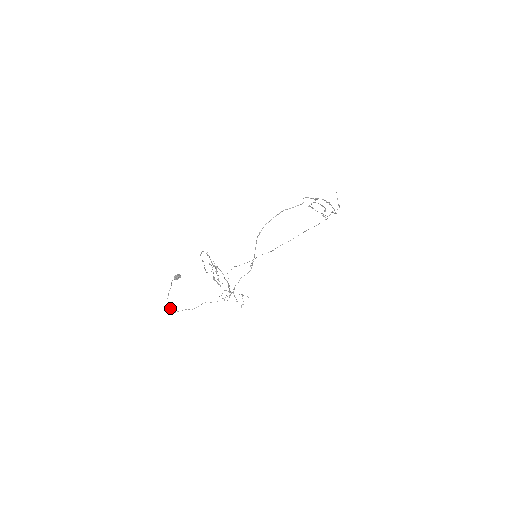
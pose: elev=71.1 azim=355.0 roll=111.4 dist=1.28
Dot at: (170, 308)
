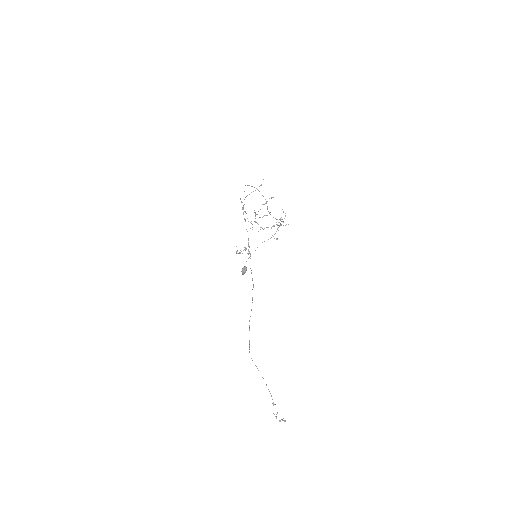
Dot at: (273, 236)
